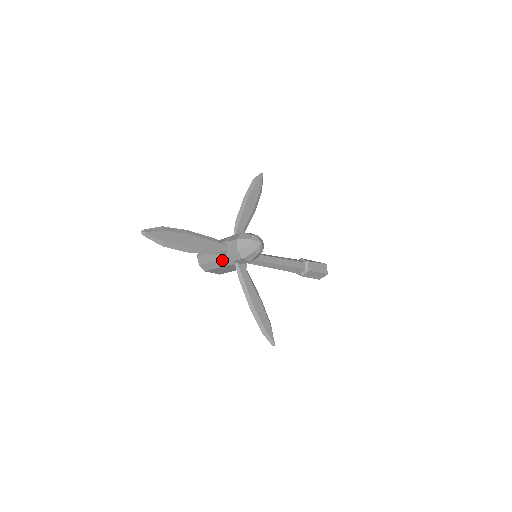
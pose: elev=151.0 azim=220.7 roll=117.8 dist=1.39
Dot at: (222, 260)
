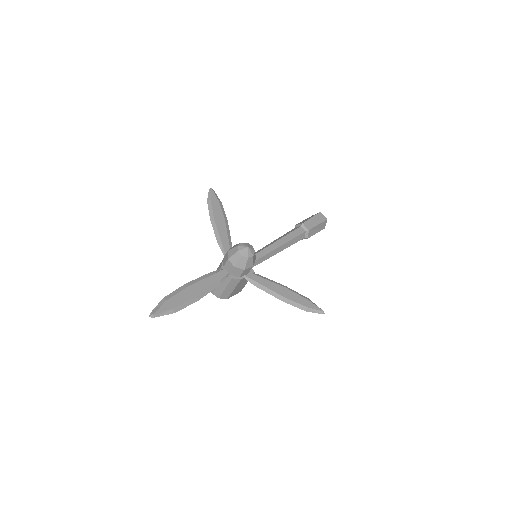
Dot at: (231, 282)
